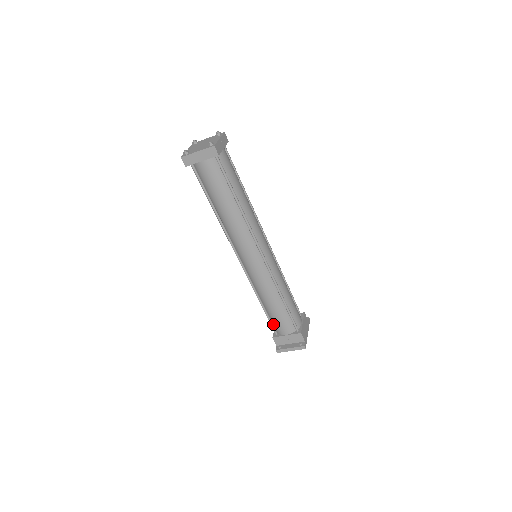
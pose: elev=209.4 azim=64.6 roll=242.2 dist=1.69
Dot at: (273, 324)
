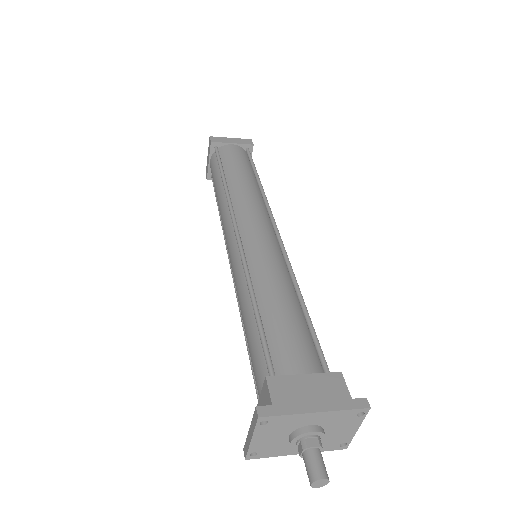
Dot at: occluded
